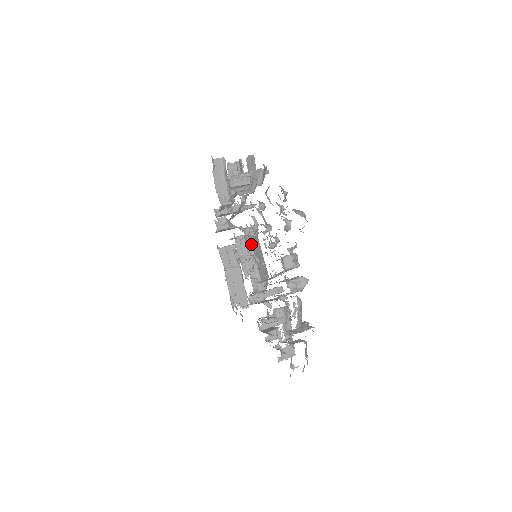
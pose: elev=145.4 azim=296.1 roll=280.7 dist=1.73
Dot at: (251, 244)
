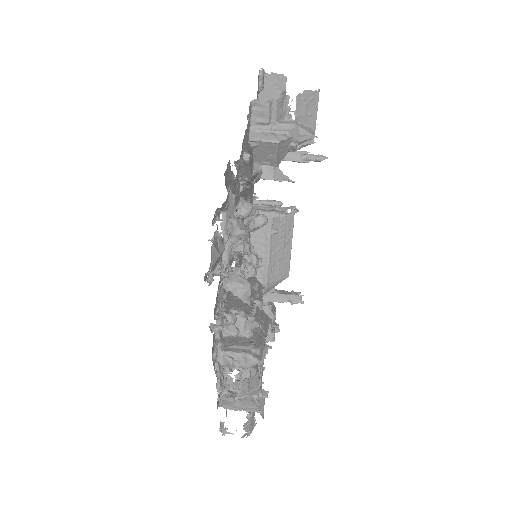
Dot at: (270, 228)
